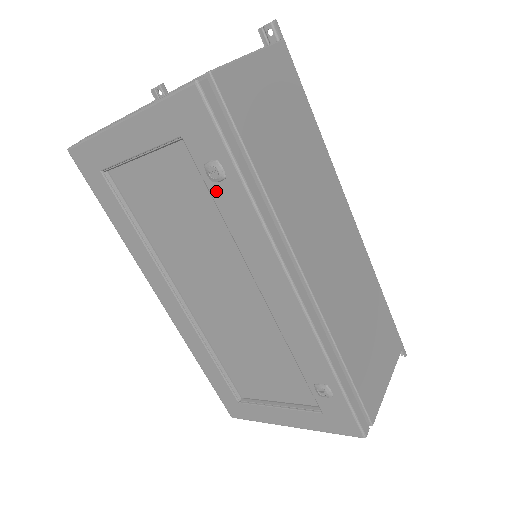
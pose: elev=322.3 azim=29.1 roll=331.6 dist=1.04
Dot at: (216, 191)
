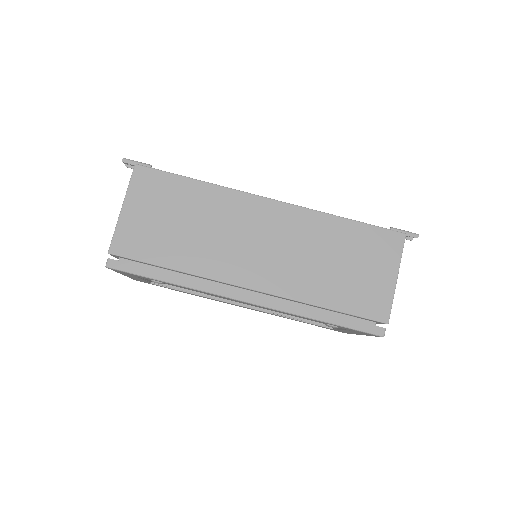
Dot at: occluded
